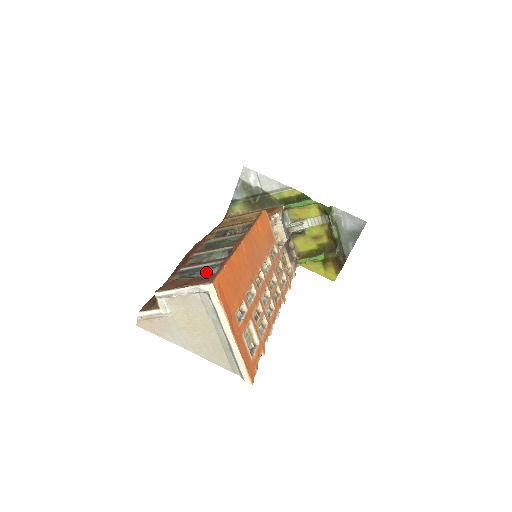
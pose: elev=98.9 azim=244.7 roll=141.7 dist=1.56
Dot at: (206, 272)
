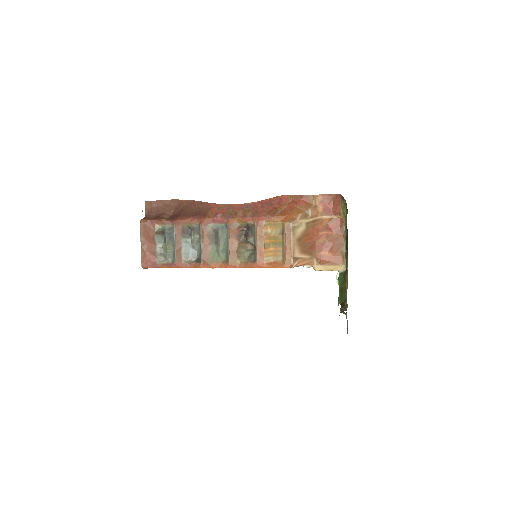
Dot at: (165, 253)
